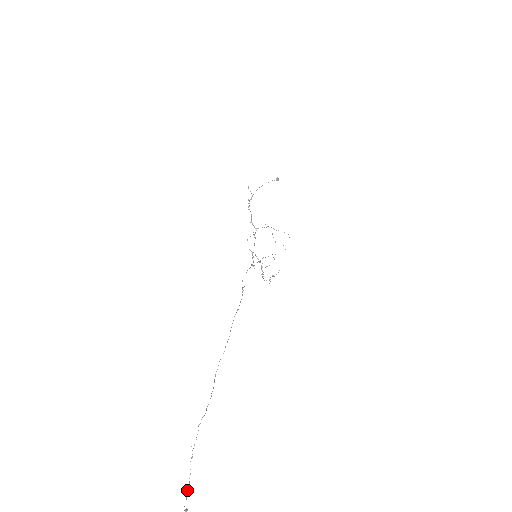
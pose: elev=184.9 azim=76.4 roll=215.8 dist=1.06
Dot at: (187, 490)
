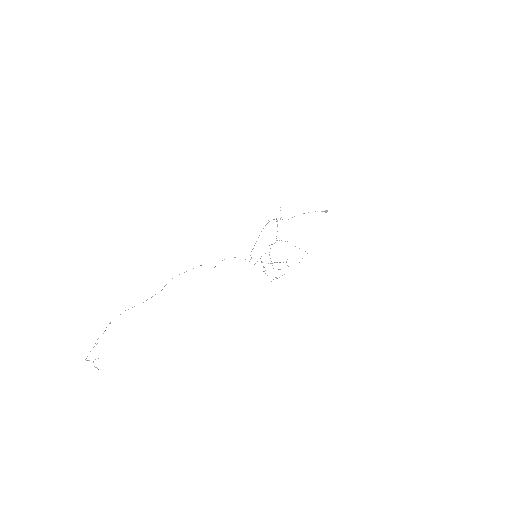
Dot at: occluded
